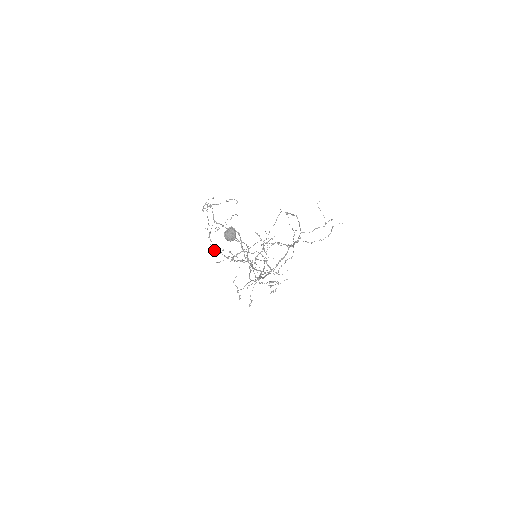
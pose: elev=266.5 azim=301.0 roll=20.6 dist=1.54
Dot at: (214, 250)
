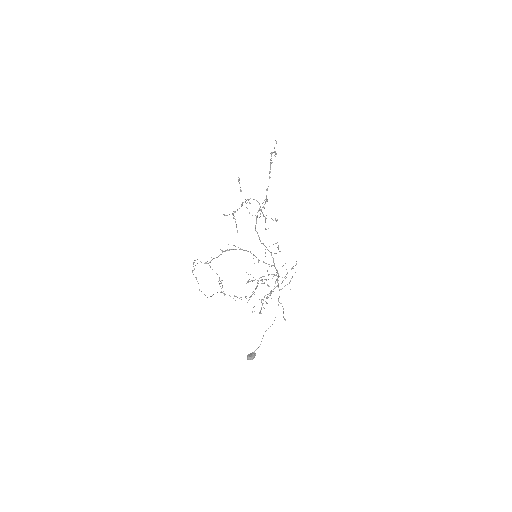
Dot at: occluded
